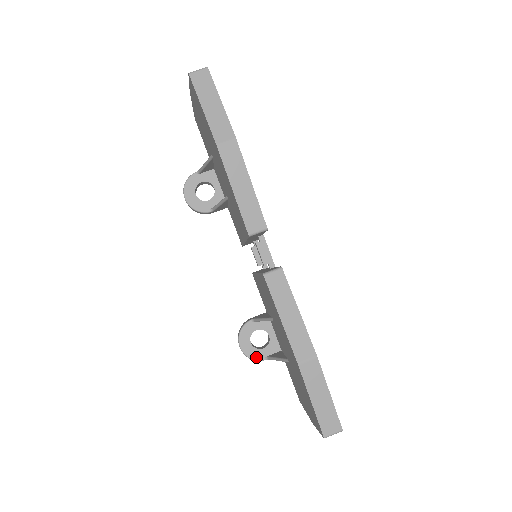
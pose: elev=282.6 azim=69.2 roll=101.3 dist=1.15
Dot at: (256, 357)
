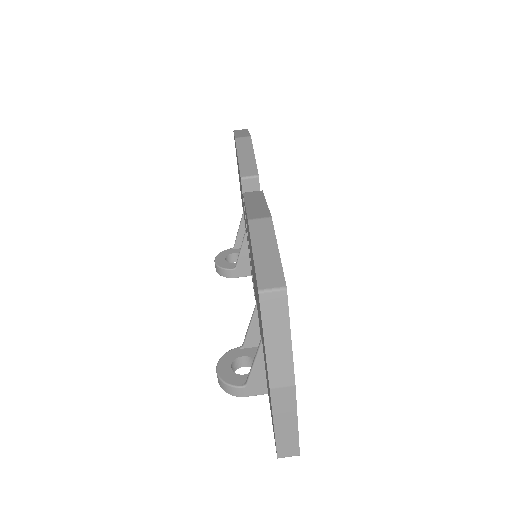
Dot at: (232, 382)
